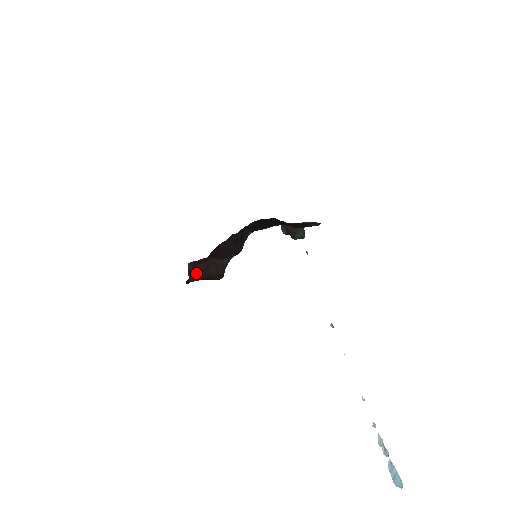
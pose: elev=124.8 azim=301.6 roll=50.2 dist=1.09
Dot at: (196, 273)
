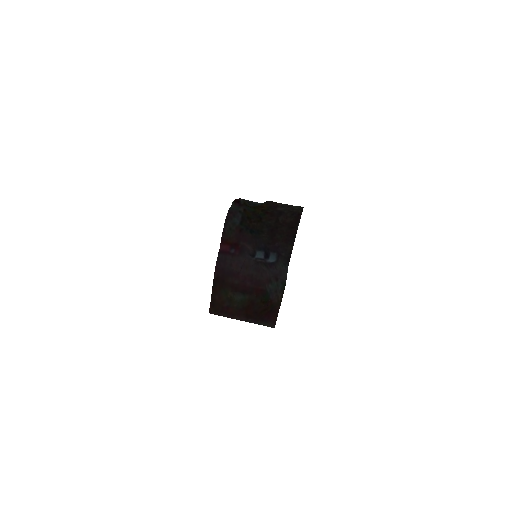
Dot at: (251, 317)
